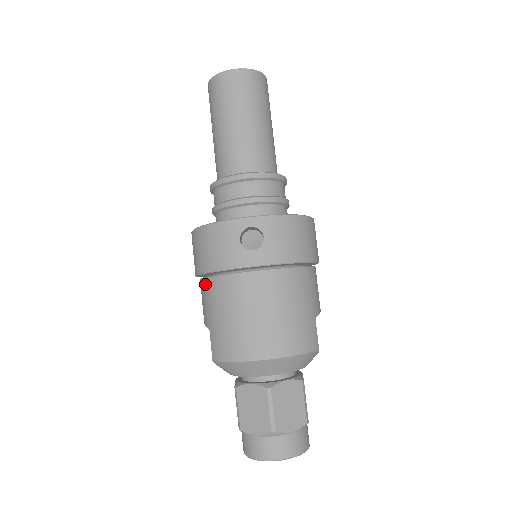
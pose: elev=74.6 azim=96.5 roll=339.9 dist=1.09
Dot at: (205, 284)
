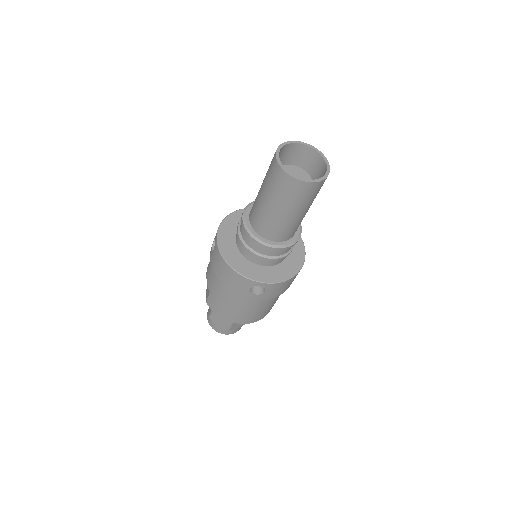
Dot at: (216, 278)
